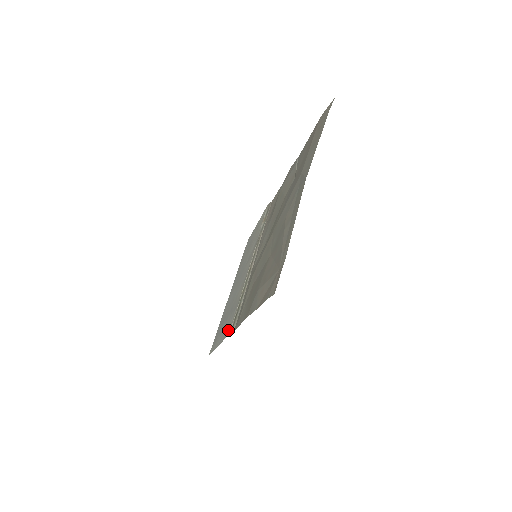
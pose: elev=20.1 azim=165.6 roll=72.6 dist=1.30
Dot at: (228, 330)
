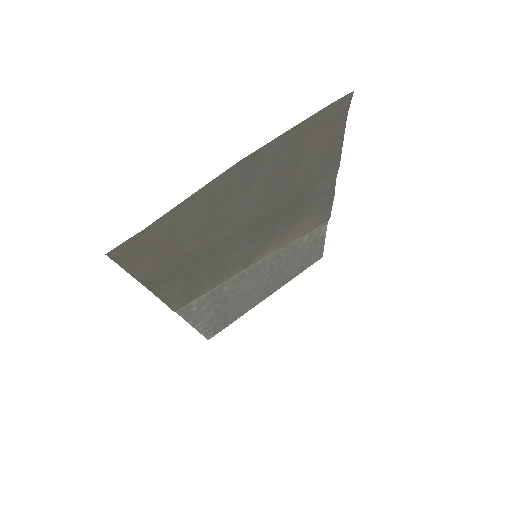
Dot at: (187, 310)
